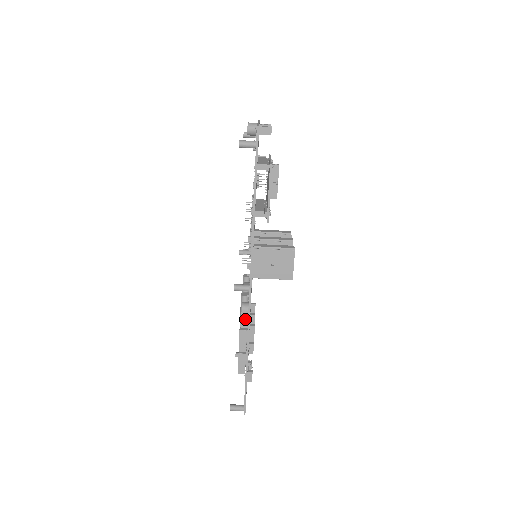
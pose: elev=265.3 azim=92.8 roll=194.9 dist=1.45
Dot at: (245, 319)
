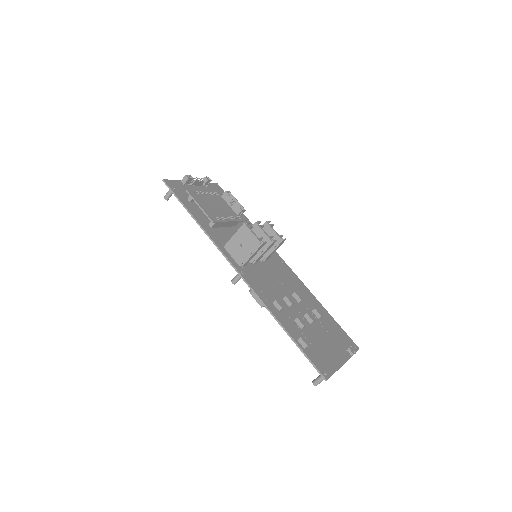
Dot at: (258, 299)
